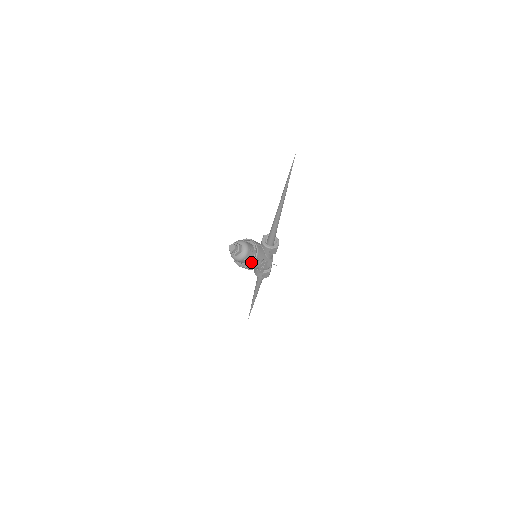
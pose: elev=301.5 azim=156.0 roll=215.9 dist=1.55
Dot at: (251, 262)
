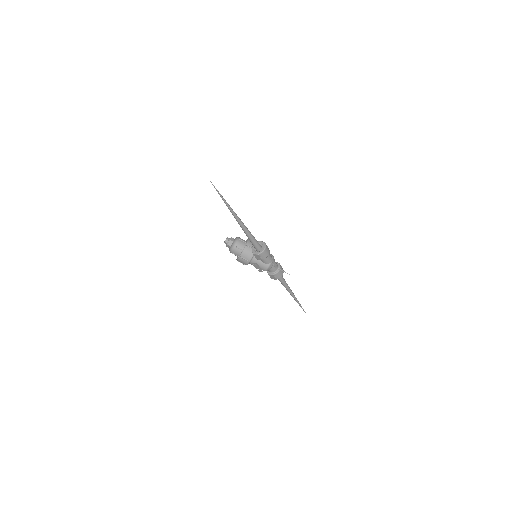
Dot at: (239, 258)
